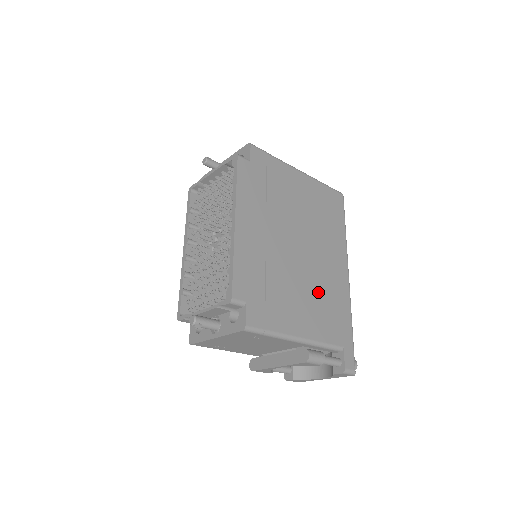
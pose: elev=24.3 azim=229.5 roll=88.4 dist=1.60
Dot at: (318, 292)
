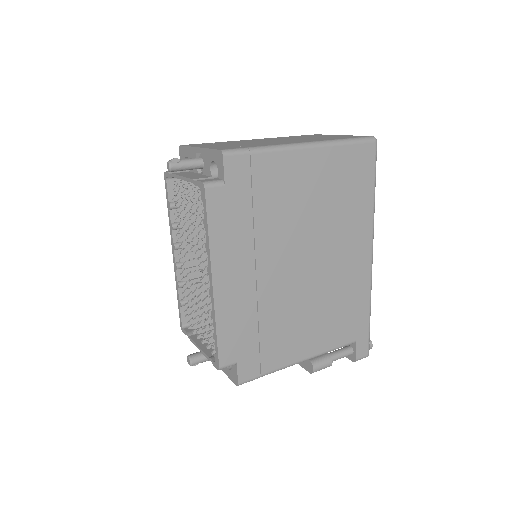
Dot at: (327, 301)
